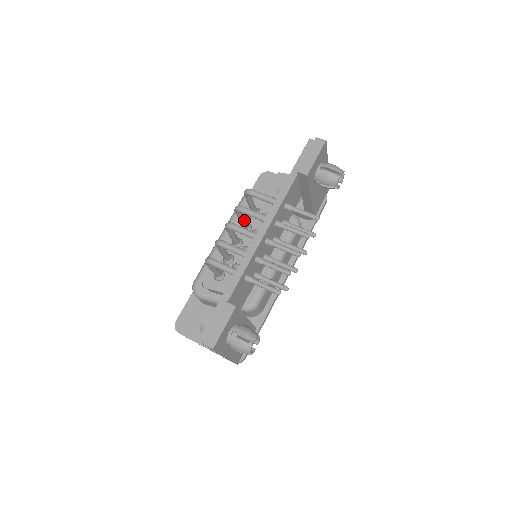
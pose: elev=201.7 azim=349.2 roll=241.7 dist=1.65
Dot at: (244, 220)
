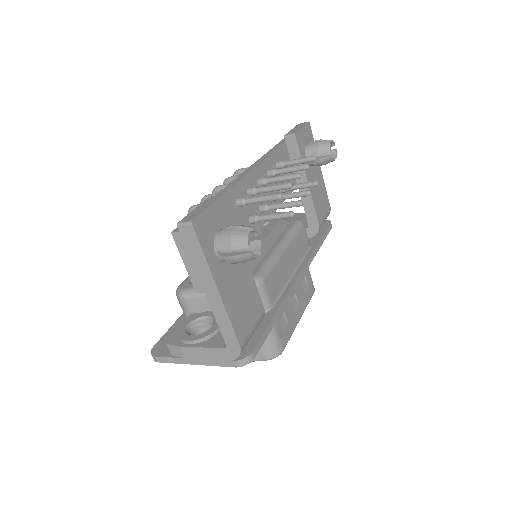
Dot at: occluded
